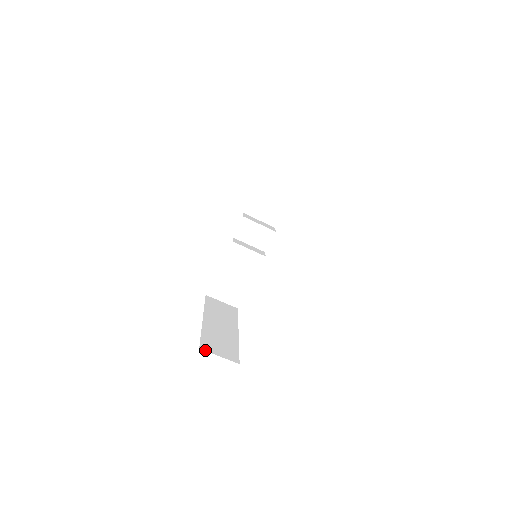
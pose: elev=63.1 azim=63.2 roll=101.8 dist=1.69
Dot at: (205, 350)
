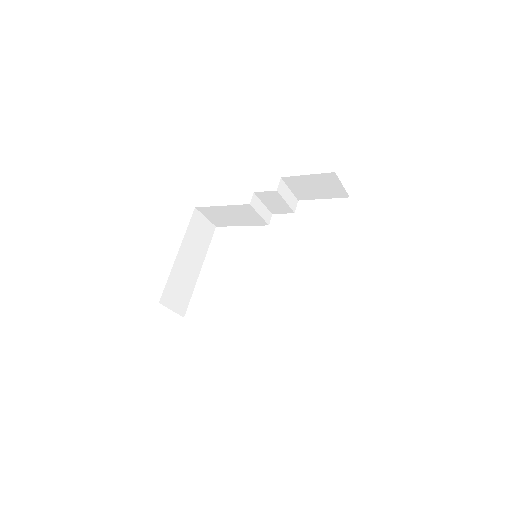
Dot at: (163, 304)
